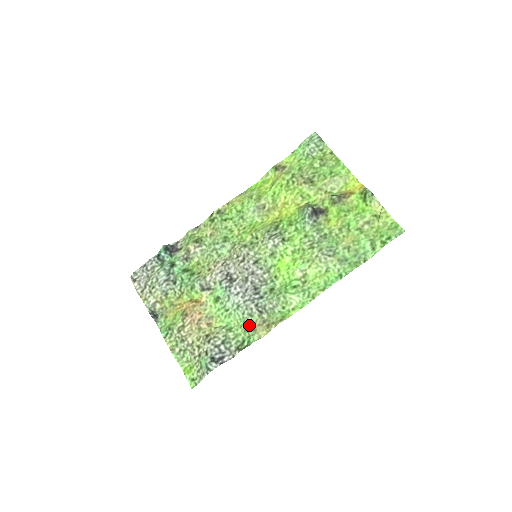
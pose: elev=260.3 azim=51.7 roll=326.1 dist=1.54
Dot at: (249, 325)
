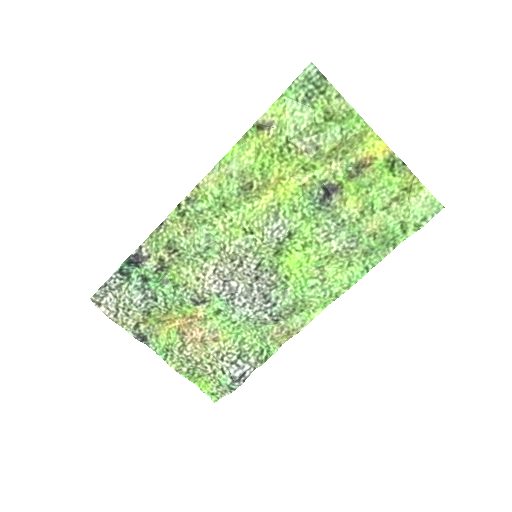
Dot at: (264, 333)
